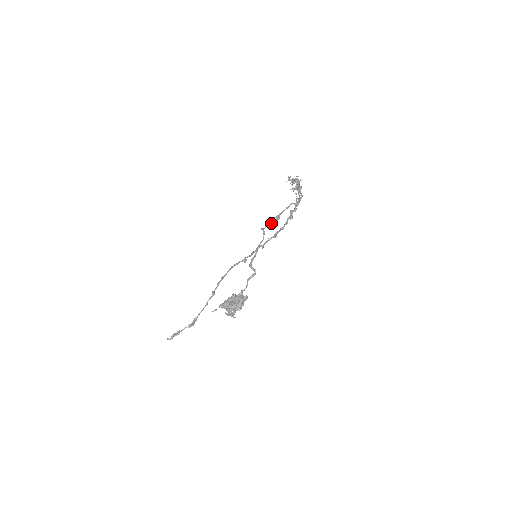
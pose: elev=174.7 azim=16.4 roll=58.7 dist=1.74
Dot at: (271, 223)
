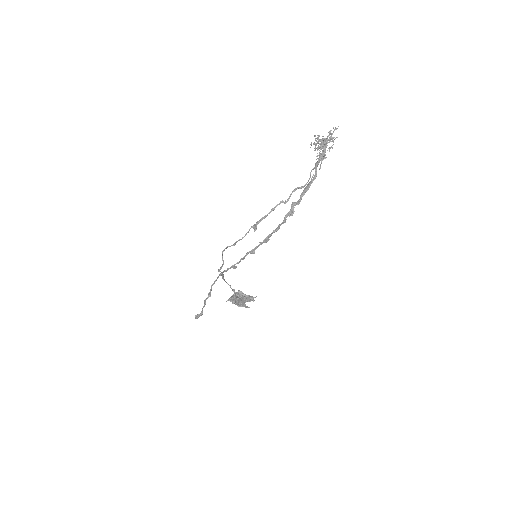
Dot at: (243, 237)
